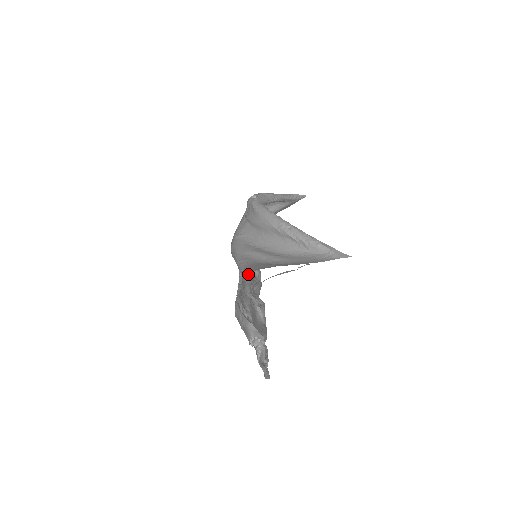
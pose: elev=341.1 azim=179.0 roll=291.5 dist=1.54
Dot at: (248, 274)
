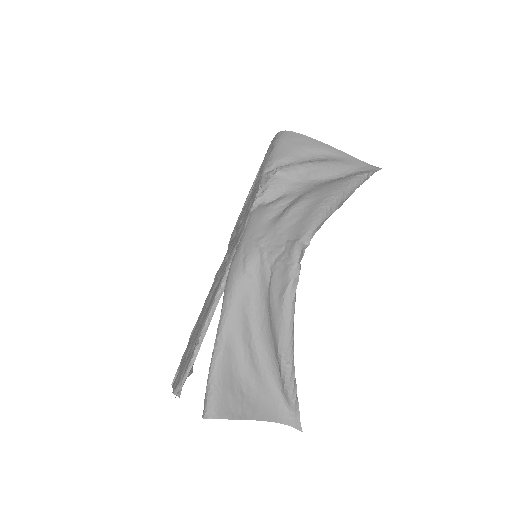
Dot at: (208, 414)
